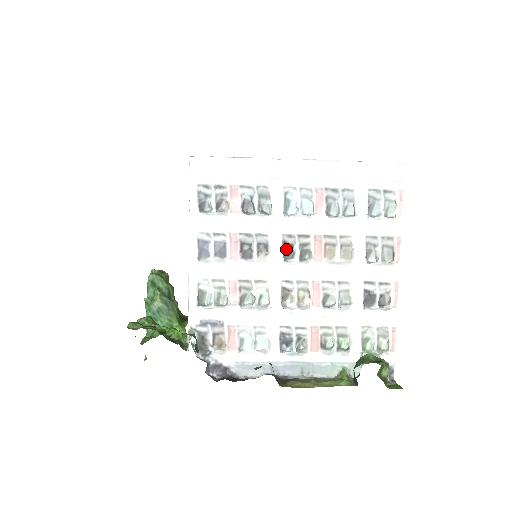
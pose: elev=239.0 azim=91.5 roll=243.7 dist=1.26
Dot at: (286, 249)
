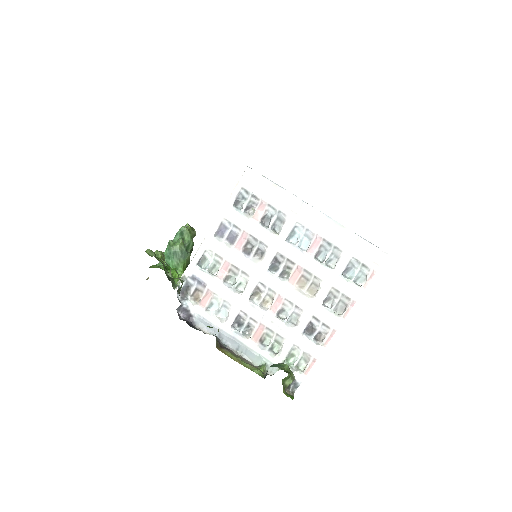
Dot at: (274, 263)
